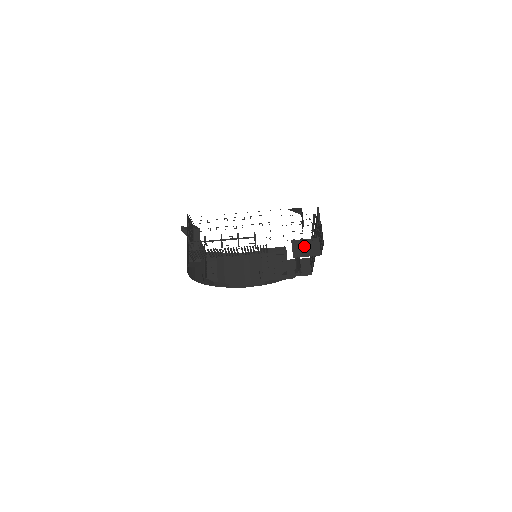
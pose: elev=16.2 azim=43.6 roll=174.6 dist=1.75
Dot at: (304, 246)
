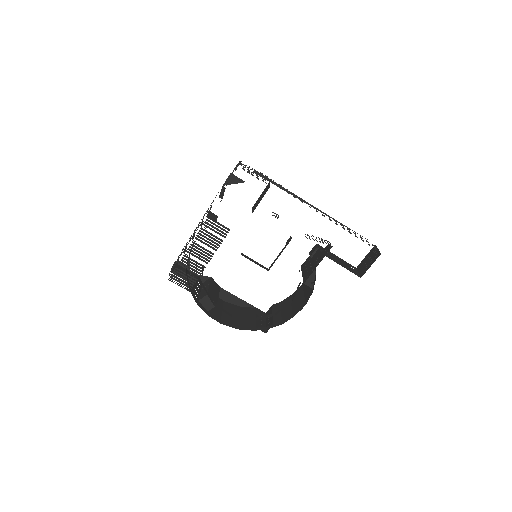
Dot at: (259, 199)
